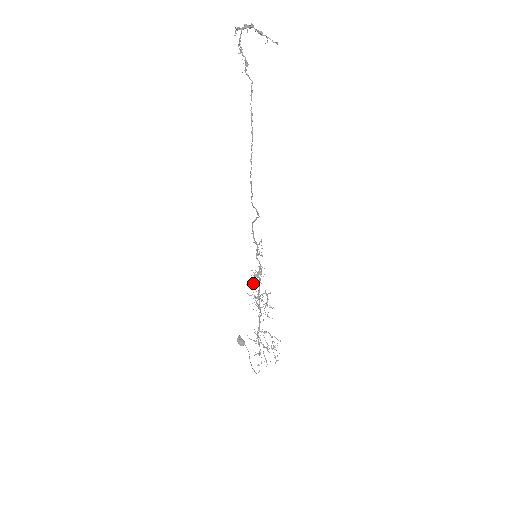
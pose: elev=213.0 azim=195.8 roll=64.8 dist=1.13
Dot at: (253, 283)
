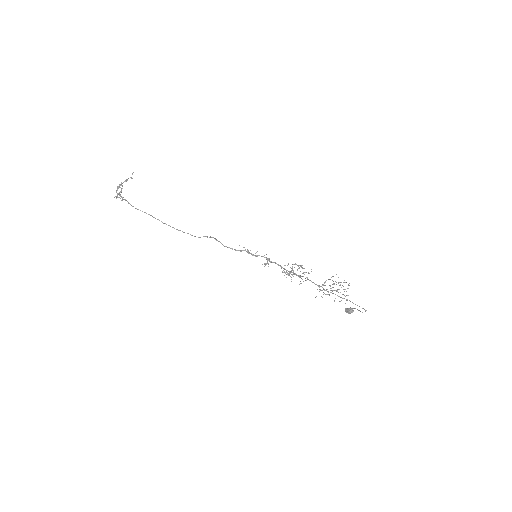
Dot at: occluded
